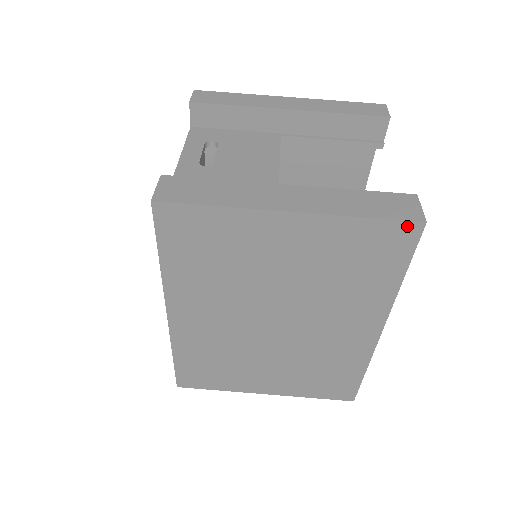
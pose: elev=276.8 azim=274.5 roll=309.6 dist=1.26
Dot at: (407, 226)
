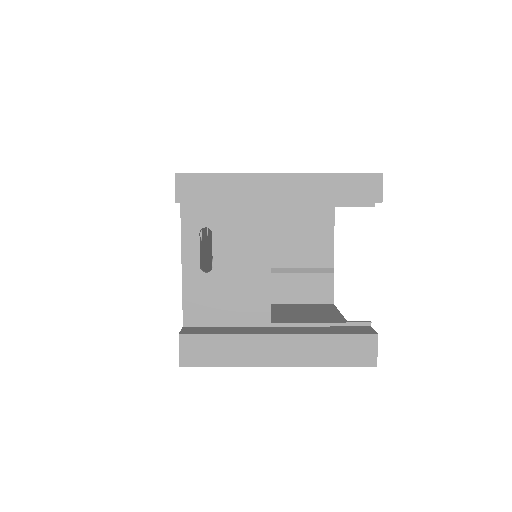
Dot at: (363, 365)
